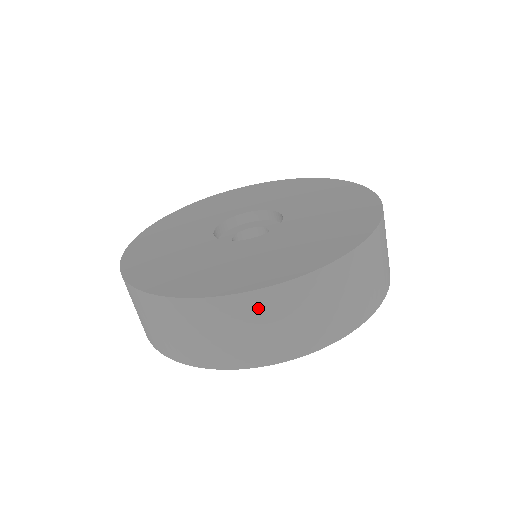
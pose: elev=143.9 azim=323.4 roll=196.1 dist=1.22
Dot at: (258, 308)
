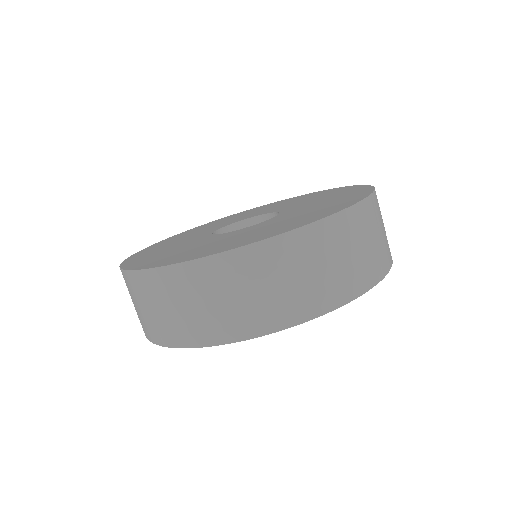
Dot at: (171, 285)
